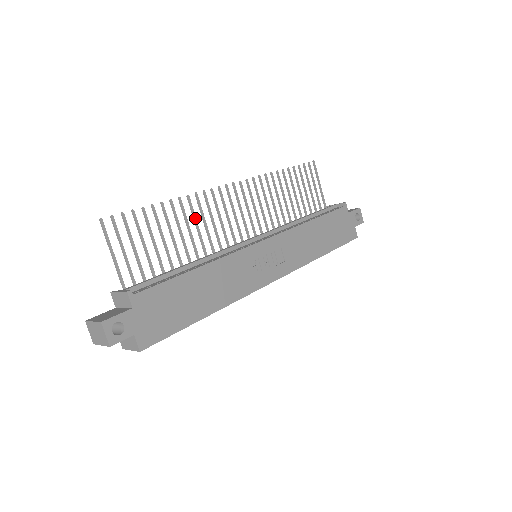
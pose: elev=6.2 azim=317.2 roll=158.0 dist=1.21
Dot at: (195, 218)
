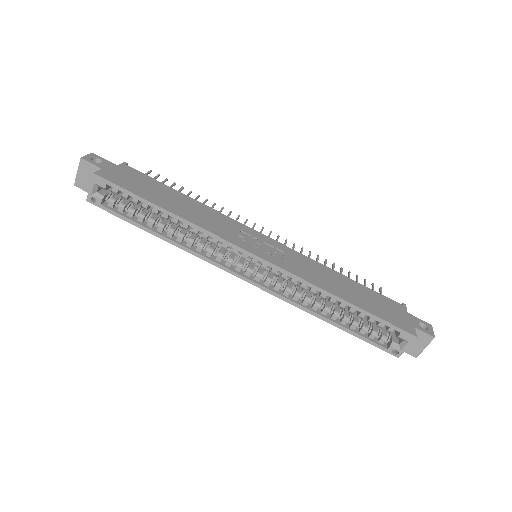
Dot at: occluded
